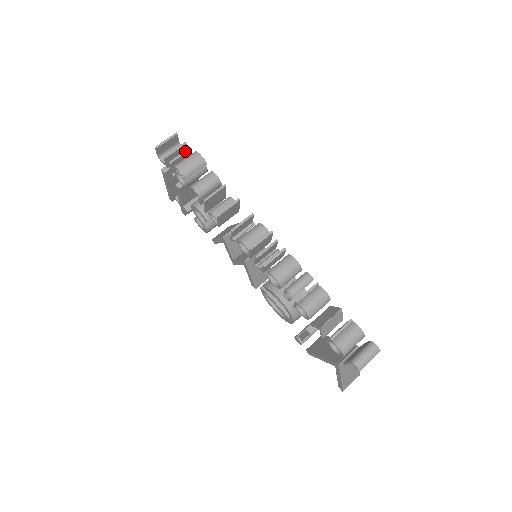
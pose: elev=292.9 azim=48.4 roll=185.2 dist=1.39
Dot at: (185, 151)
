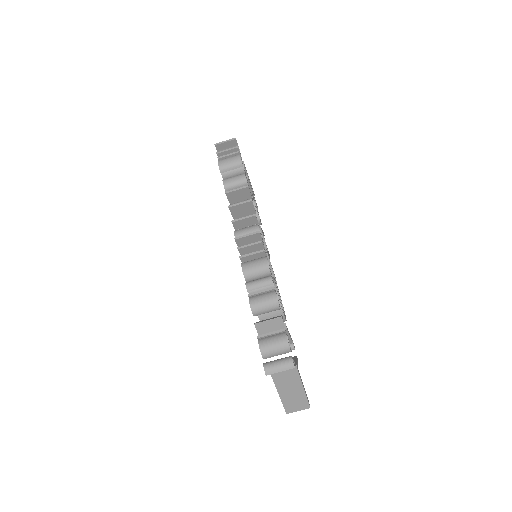
Dot at: (234, 152)
